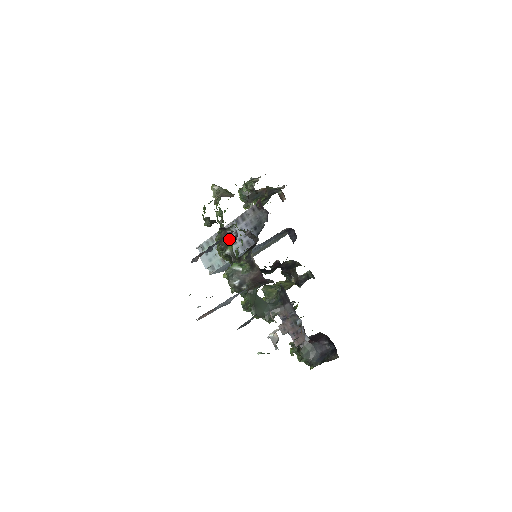
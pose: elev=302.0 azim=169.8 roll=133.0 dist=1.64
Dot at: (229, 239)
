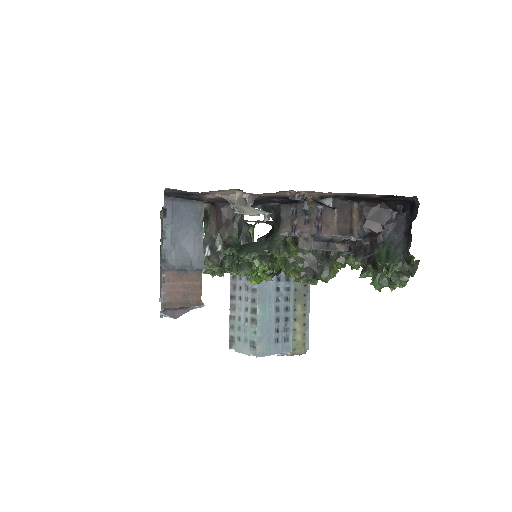
Dot at: occluded
